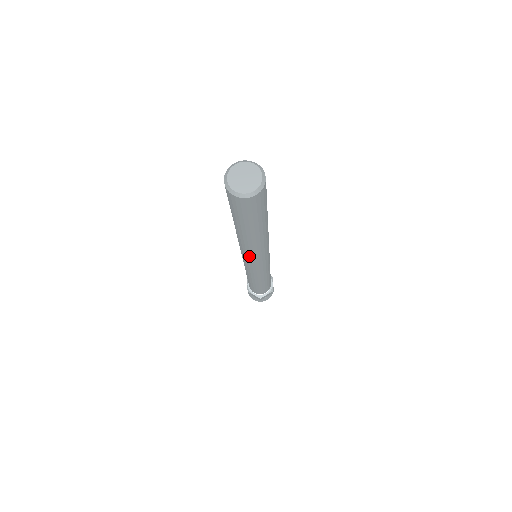
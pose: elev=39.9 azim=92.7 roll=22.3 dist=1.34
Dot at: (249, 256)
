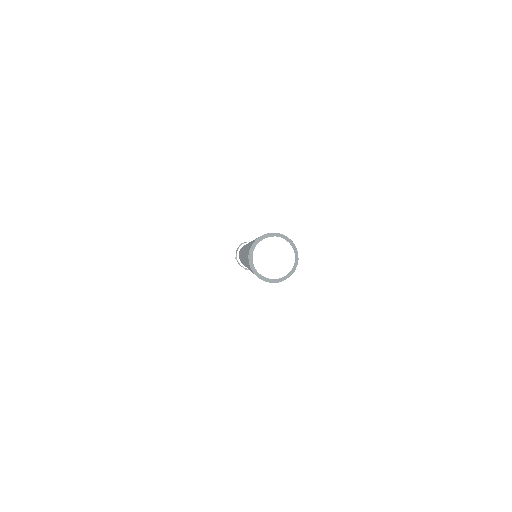
Dot at: occluded
